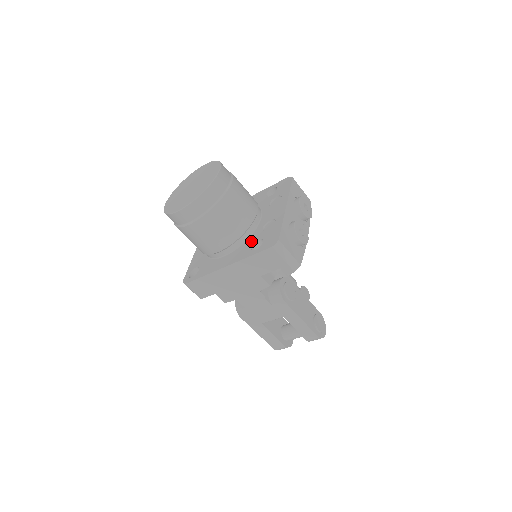
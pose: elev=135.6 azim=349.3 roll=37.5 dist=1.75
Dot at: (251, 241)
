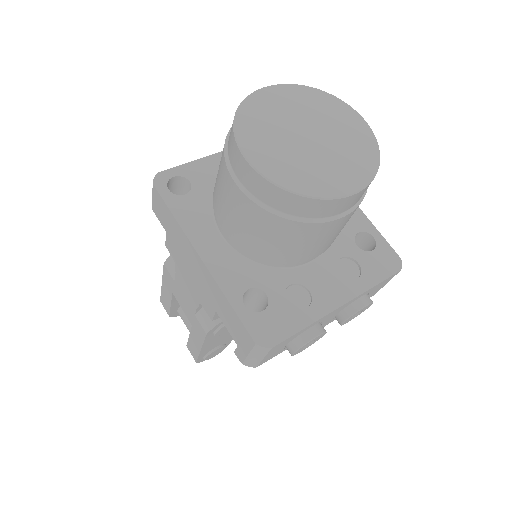
Dot at: (260, 279)
